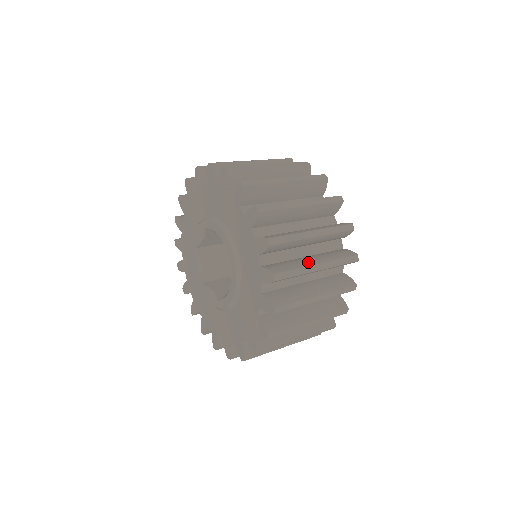
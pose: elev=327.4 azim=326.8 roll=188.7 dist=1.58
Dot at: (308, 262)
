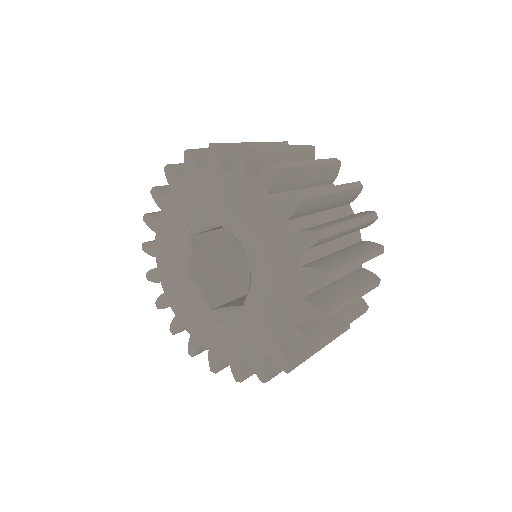
Dot at: occluded
